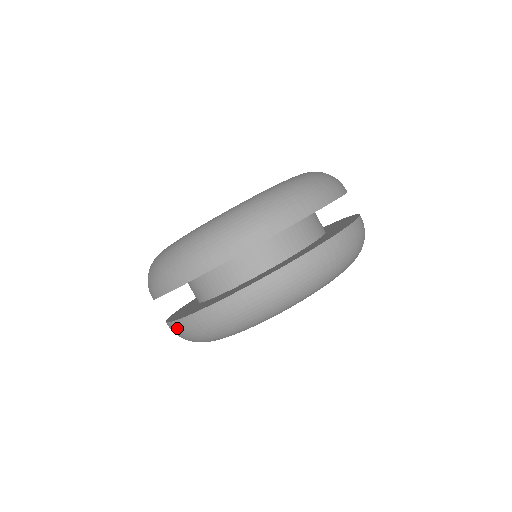
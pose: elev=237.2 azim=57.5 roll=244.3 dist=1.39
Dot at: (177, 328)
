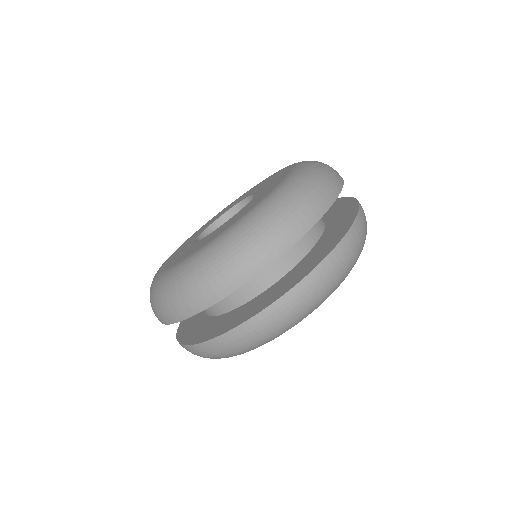
Dot at: occluded
